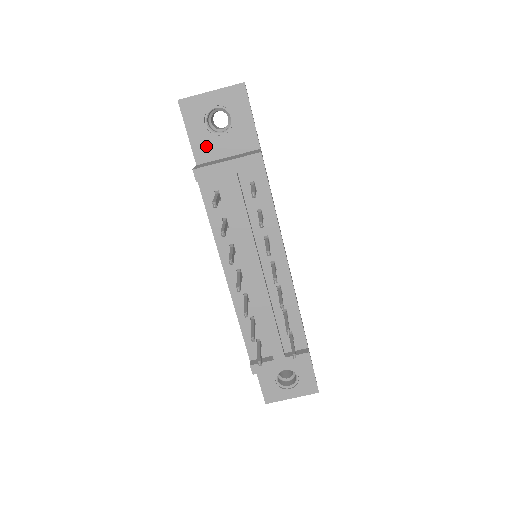
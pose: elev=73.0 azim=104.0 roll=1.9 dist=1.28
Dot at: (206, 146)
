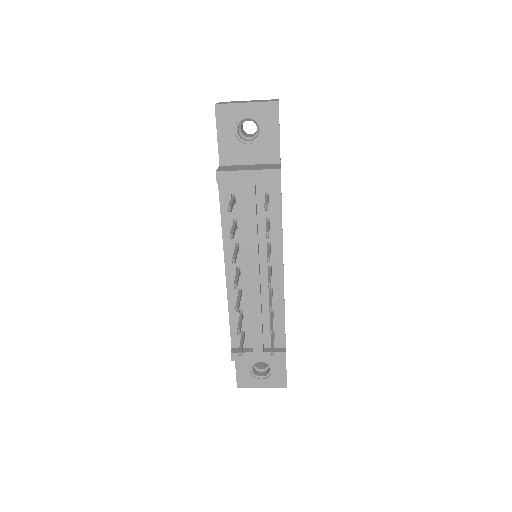
Dot at: (232, 151)
